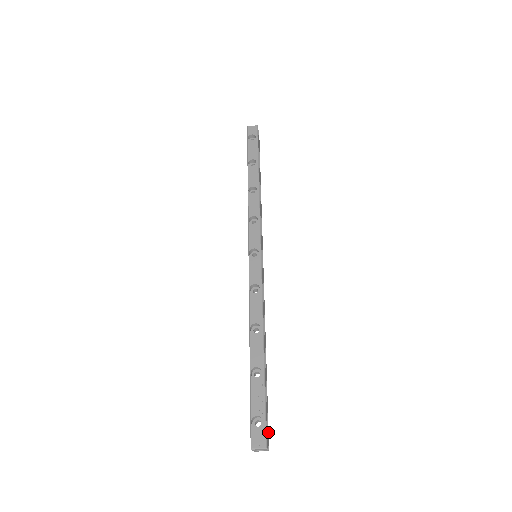
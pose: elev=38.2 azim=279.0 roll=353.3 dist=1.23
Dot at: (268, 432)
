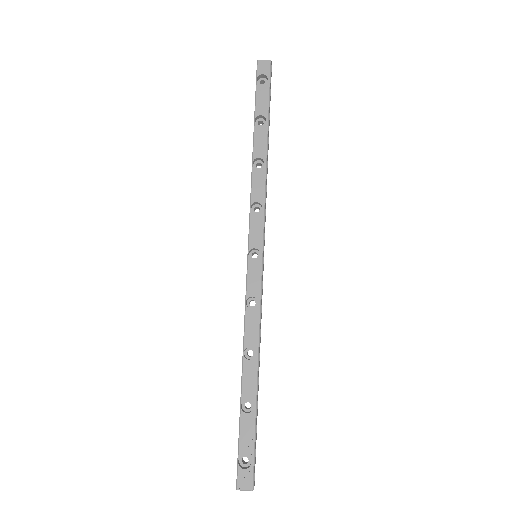
Dot at: occluded
